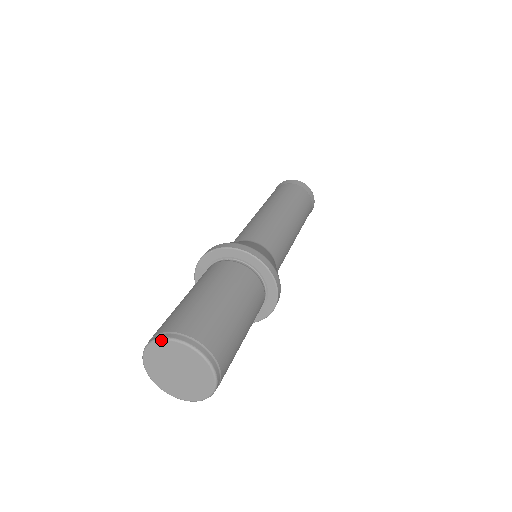
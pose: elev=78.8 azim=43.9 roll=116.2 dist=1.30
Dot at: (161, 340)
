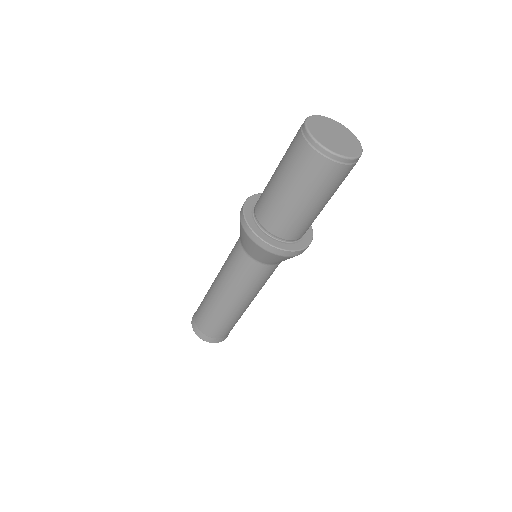
Dot at: occluded
